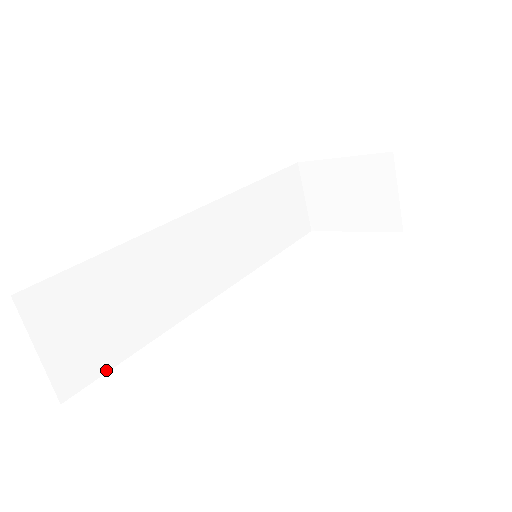
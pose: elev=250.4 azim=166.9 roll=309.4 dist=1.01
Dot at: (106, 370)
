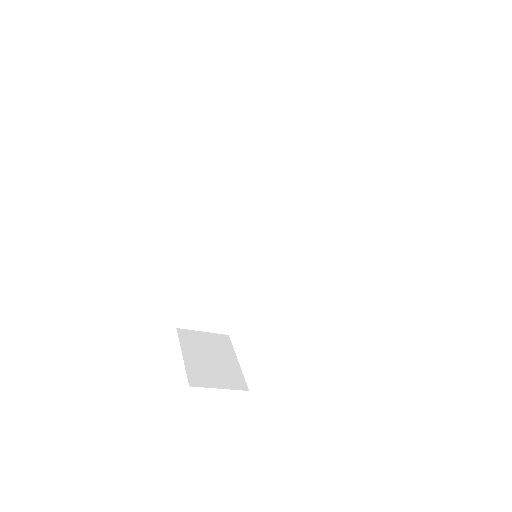
Dot at: (236, 315)
